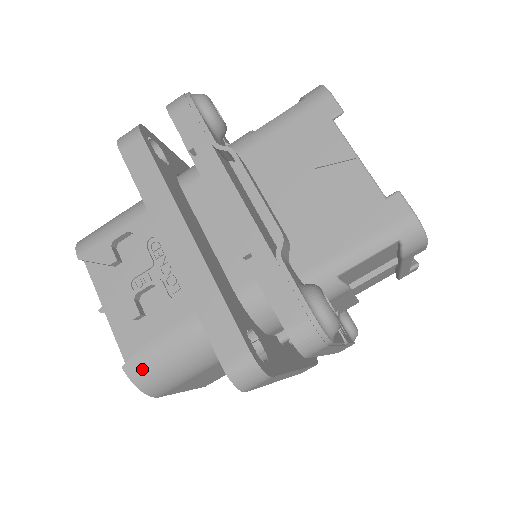
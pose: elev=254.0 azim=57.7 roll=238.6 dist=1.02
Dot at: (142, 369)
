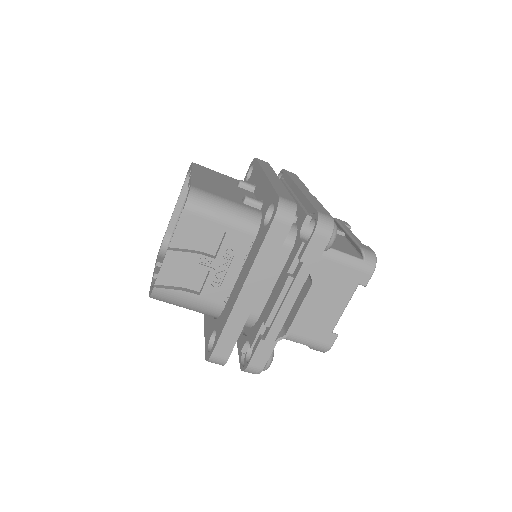
Dot at: (163, 296)
